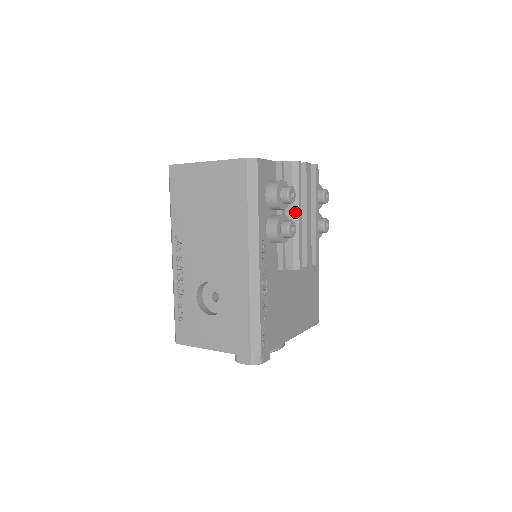
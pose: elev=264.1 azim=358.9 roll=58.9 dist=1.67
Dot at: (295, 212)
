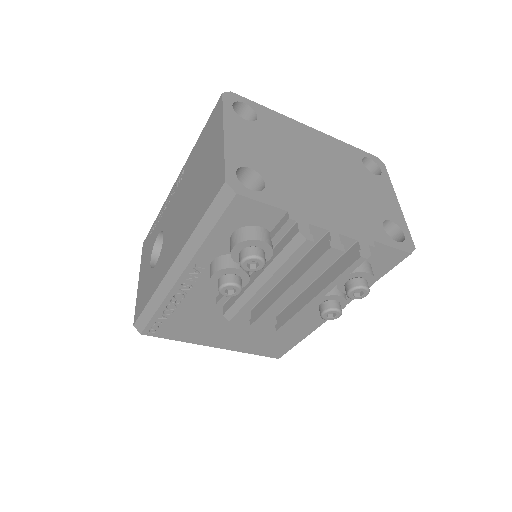
Dot at: (262, 278)
